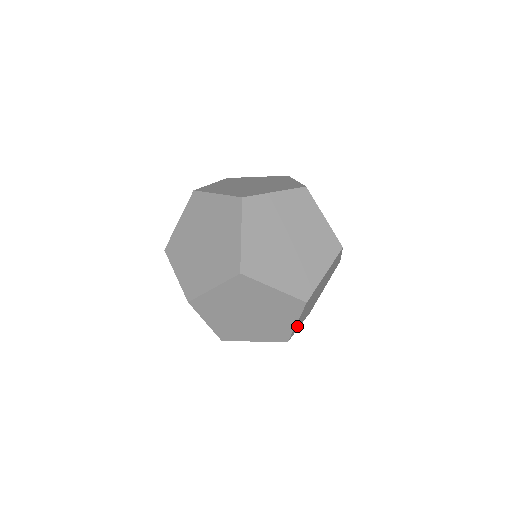
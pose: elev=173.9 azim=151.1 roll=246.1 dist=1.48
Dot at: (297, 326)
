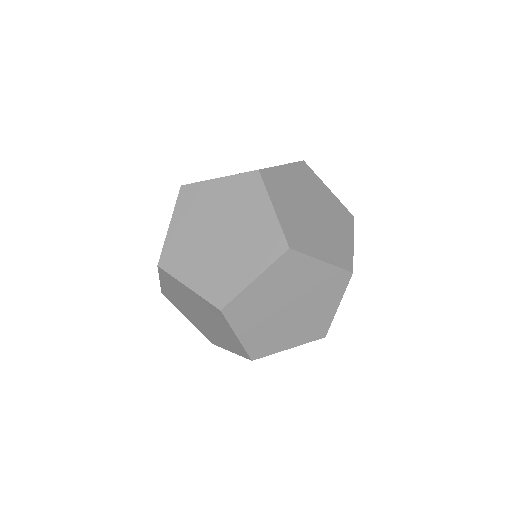
Dot at: (264, 344)
